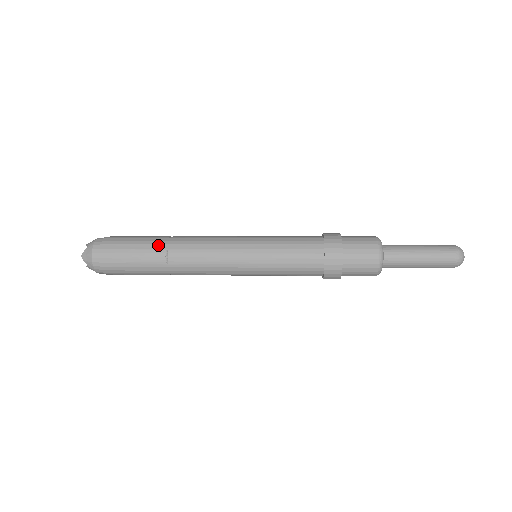
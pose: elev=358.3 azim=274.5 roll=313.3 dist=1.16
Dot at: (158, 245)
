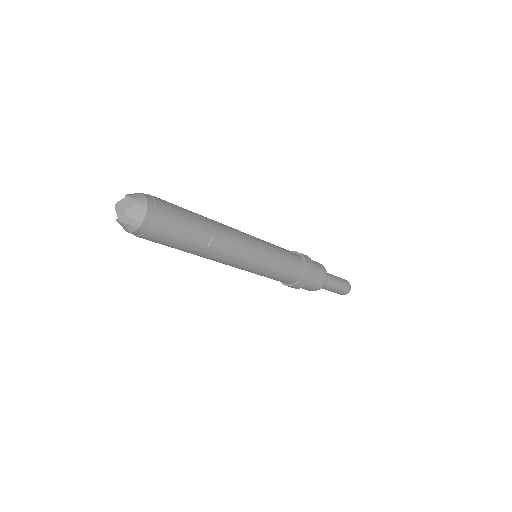
Dot at: (206, 226)
